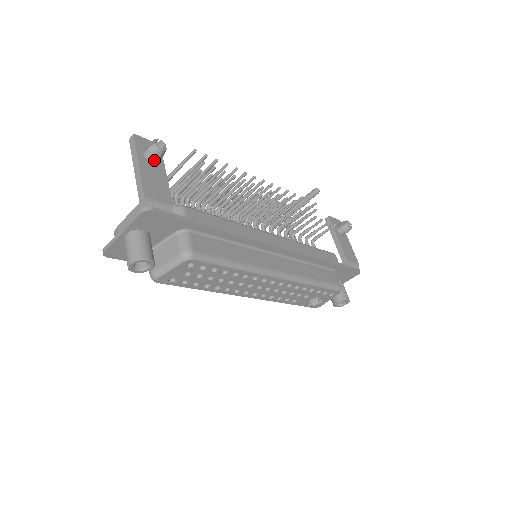
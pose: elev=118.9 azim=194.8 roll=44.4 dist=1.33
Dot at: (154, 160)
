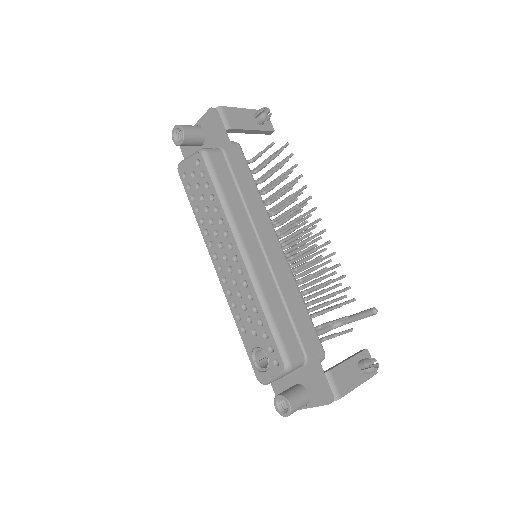
Dot at: (256, 119)
